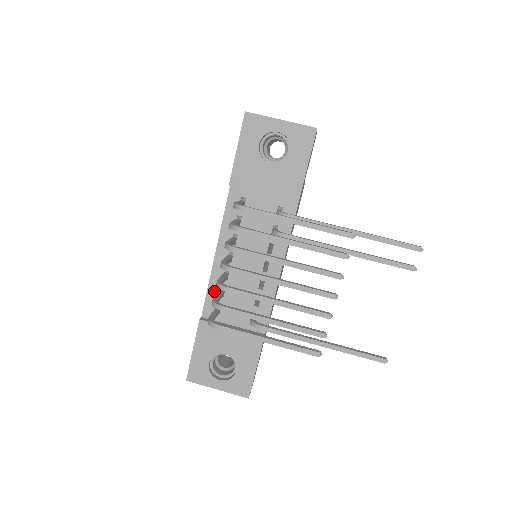
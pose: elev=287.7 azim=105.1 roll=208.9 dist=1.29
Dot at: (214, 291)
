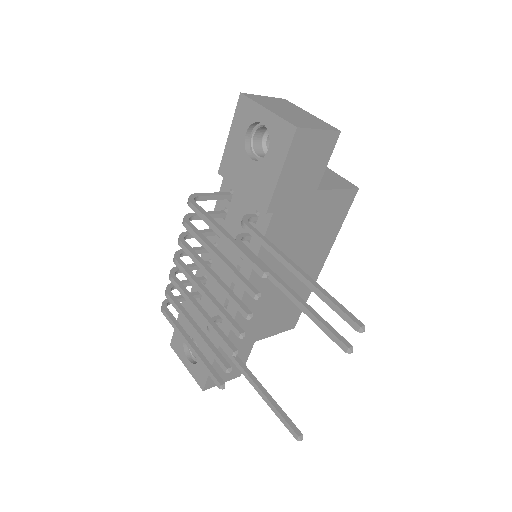
Dot at: (200, 275)
